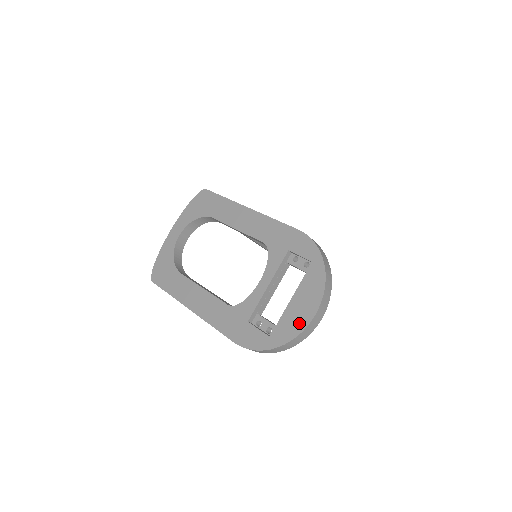
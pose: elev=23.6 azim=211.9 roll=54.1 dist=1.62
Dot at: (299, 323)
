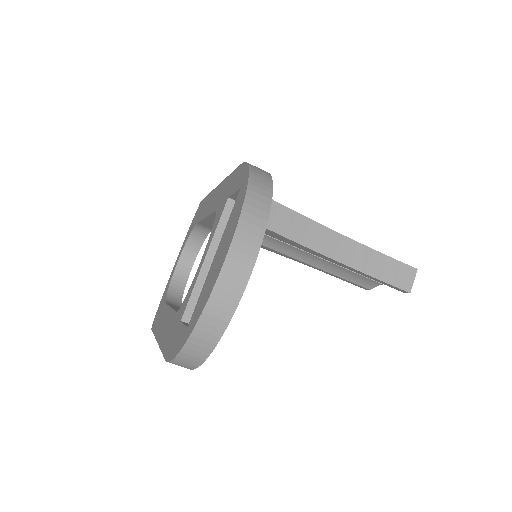
Dot at: (211, 284)
